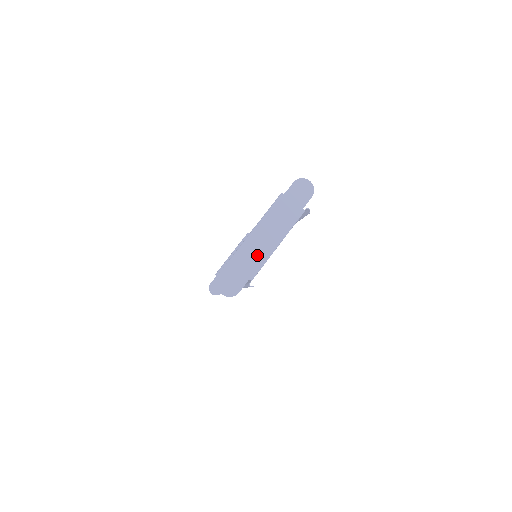
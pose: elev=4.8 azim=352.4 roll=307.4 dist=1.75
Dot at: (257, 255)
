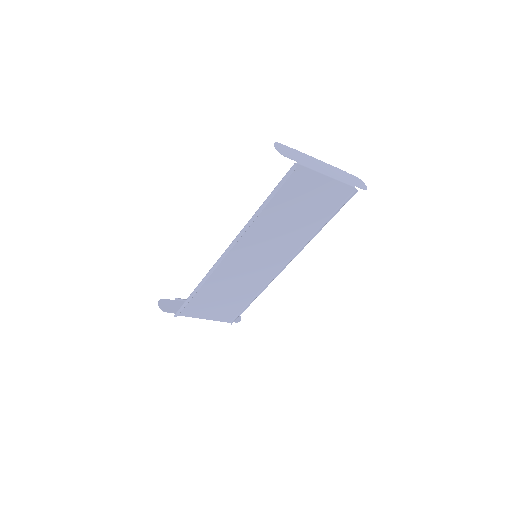
Dot at: (311, 164)
